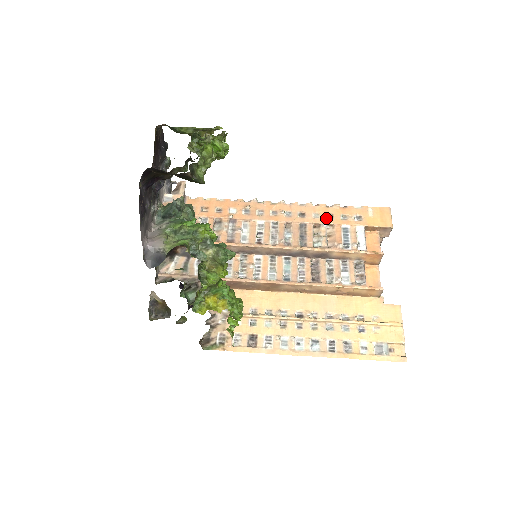
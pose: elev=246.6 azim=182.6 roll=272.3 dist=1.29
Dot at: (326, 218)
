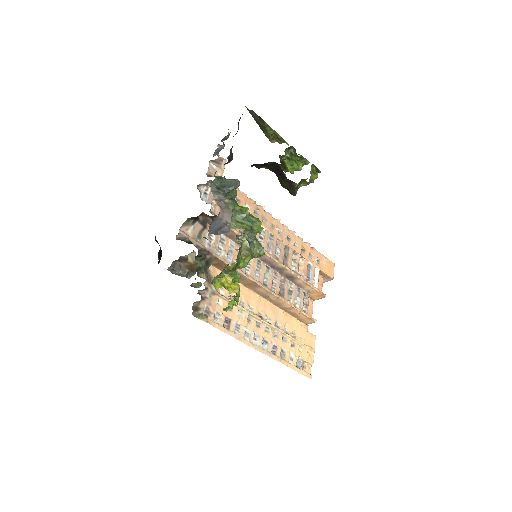
Dot at: (301, 250)
